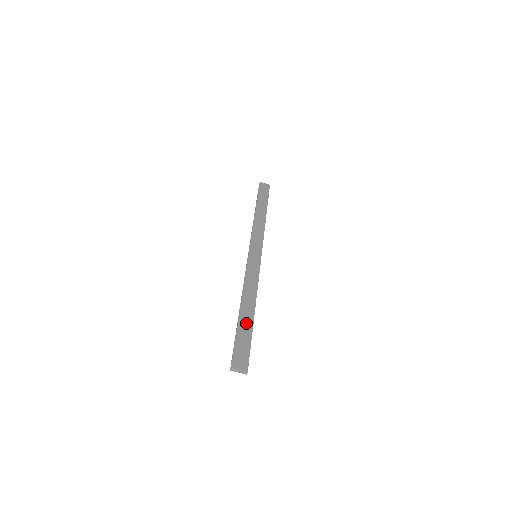
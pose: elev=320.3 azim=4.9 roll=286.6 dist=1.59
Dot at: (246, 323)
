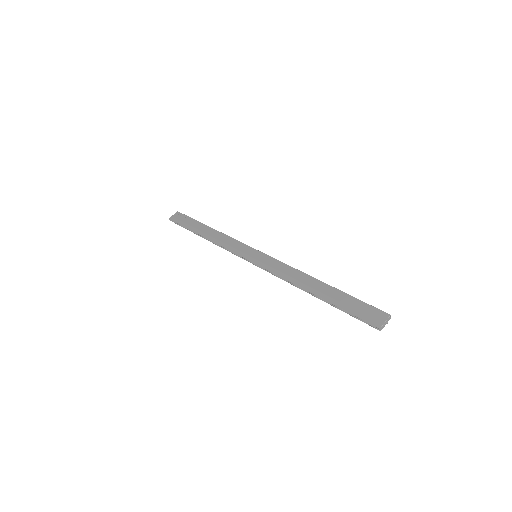
Dot at: (332, 295)
